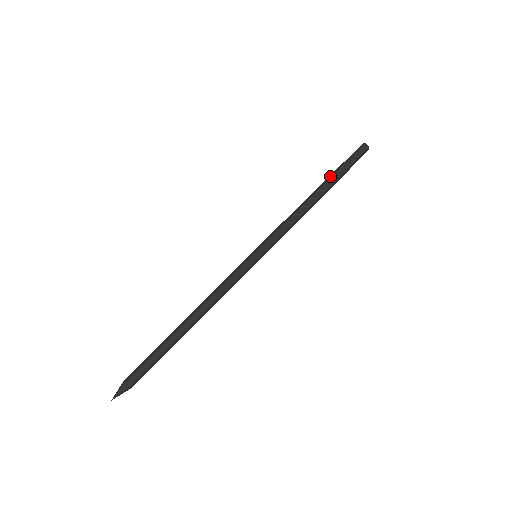
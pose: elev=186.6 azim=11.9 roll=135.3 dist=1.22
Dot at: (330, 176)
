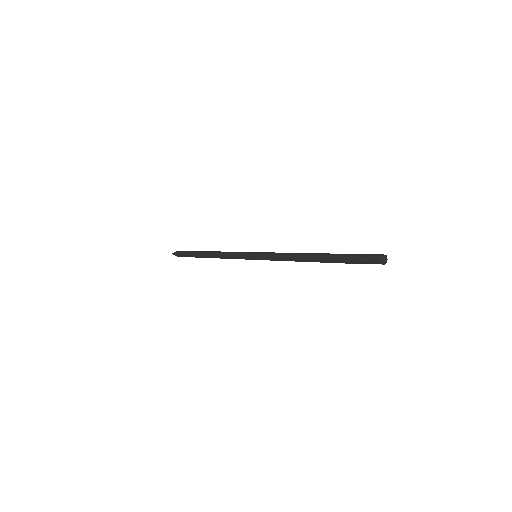
Dot at: (332, 256)
